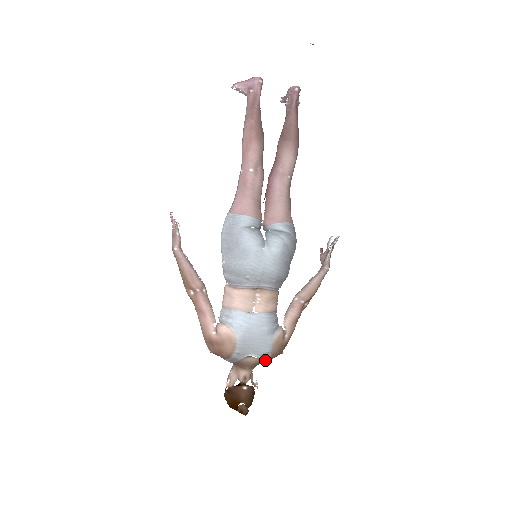
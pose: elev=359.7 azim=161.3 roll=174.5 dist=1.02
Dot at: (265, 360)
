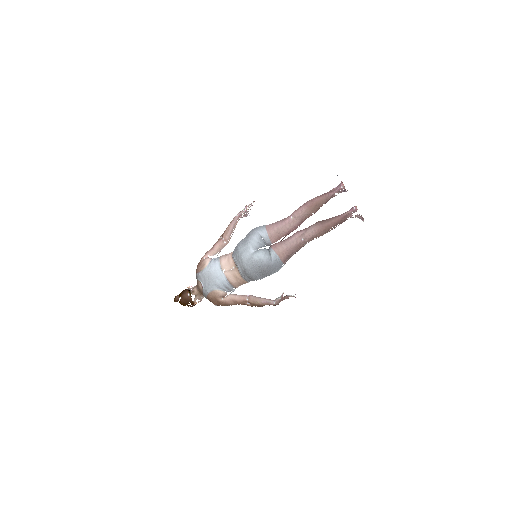
Dot at: (204, 294)
